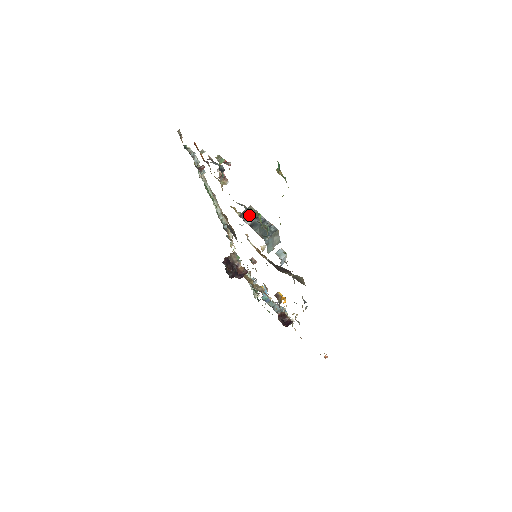
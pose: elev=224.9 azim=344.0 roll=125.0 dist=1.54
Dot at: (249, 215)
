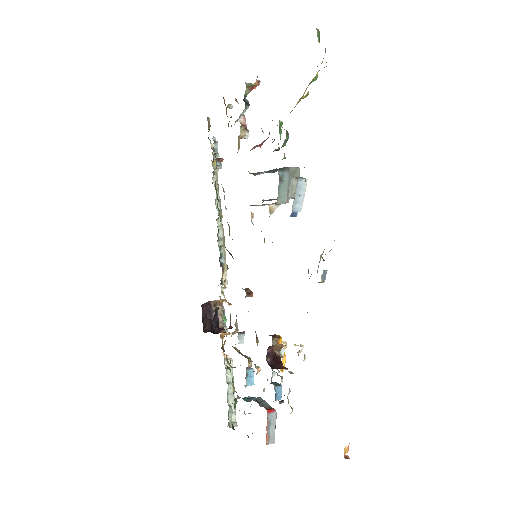
Dot at: occluded
